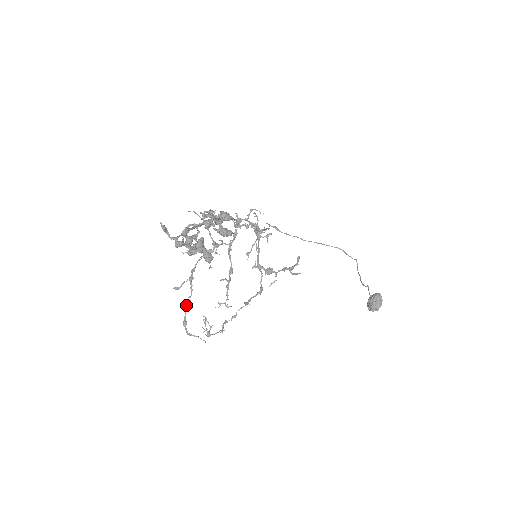
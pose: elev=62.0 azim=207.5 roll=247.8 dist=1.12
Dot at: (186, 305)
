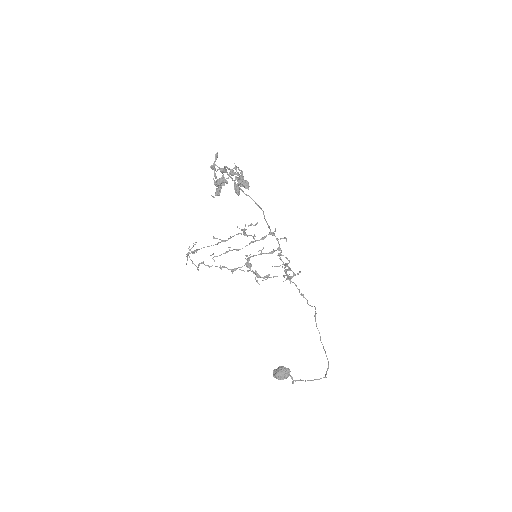
Dot at: occluded
